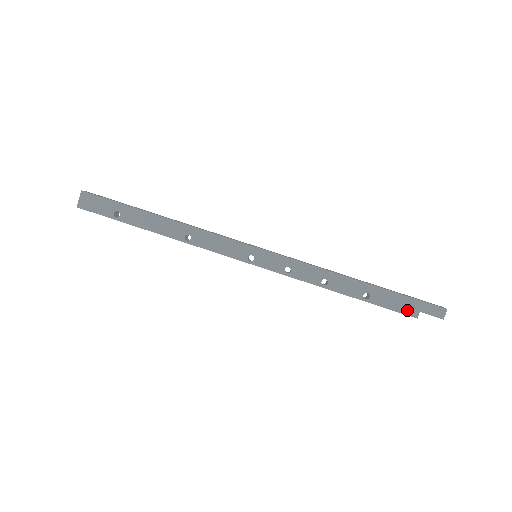
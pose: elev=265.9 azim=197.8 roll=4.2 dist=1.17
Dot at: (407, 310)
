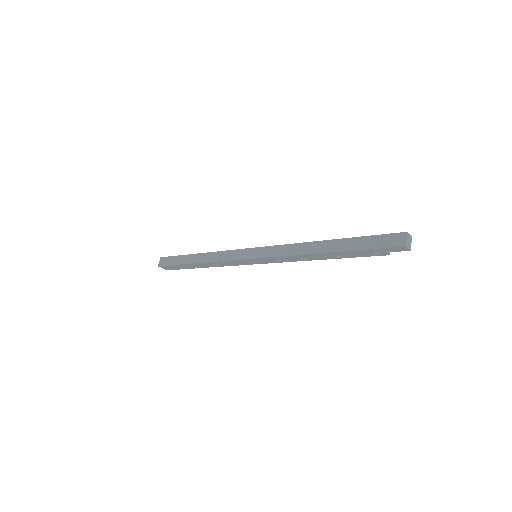
Dot at: occluded
